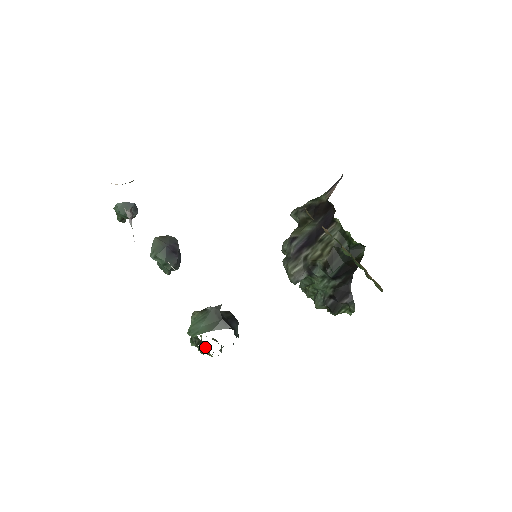
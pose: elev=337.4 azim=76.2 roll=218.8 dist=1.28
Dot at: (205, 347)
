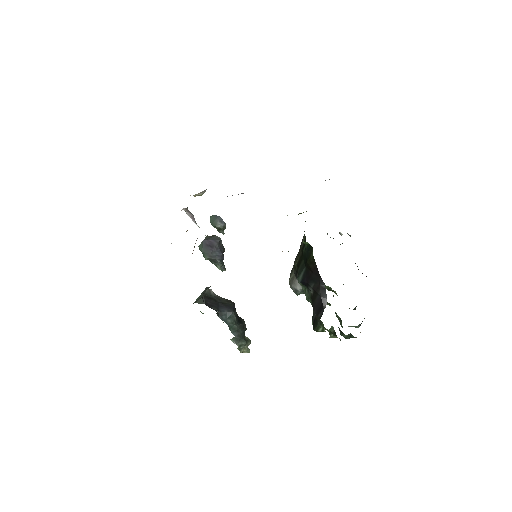
Dot at: occluded
